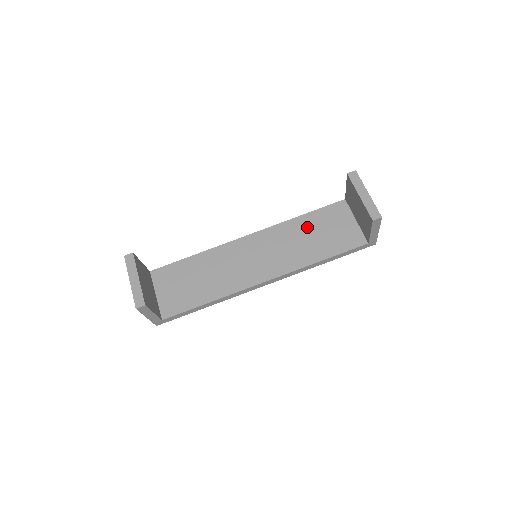
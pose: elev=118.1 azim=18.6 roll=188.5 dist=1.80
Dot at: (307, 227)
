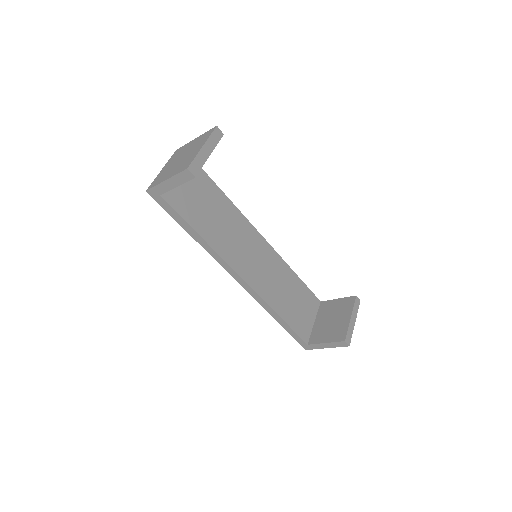
Dot at: (292, 285)
